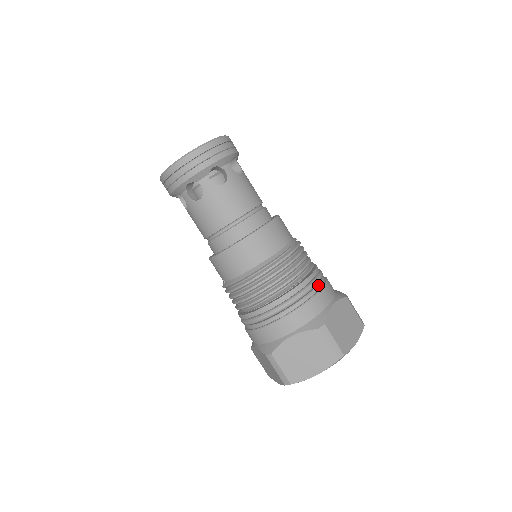
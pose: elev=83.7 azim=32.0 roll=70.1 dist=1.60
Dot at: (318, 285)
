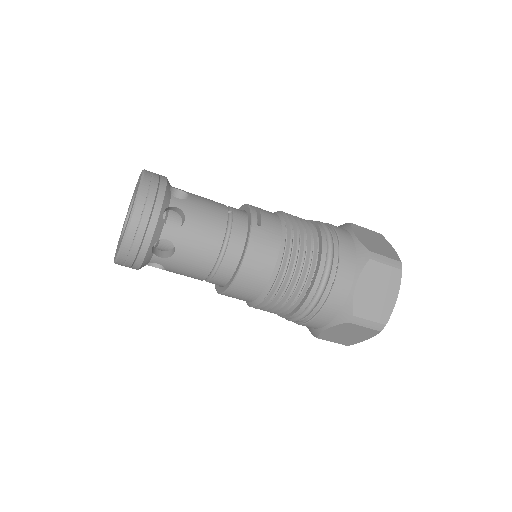
Dot at: (331, 275)
